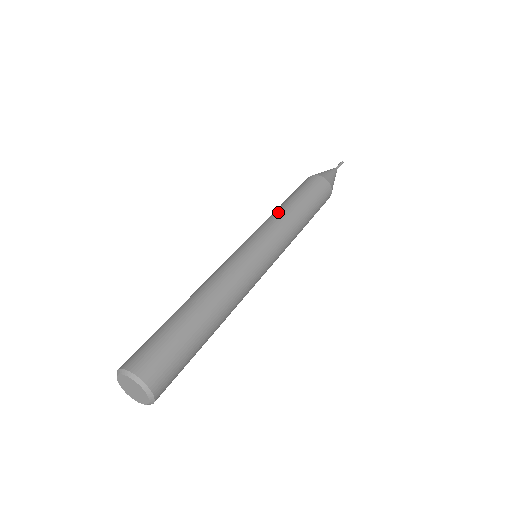
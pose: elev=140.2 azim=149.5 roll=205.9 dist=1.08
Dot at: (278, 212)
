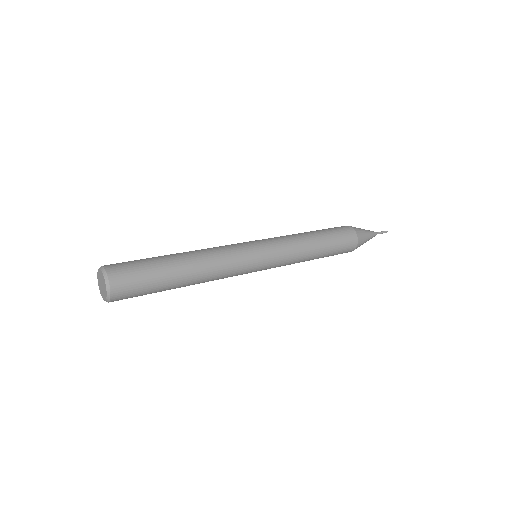
Dot at: (294, 234)
